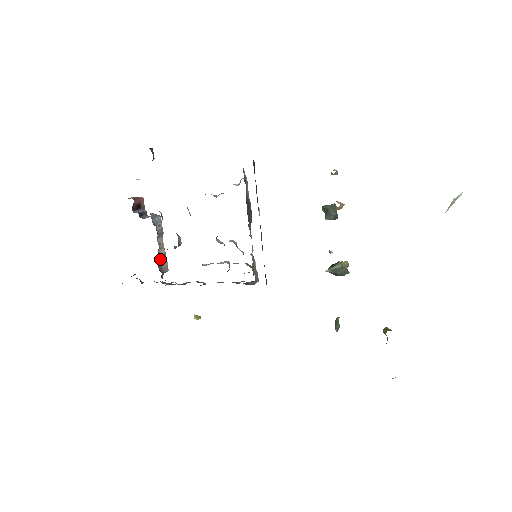
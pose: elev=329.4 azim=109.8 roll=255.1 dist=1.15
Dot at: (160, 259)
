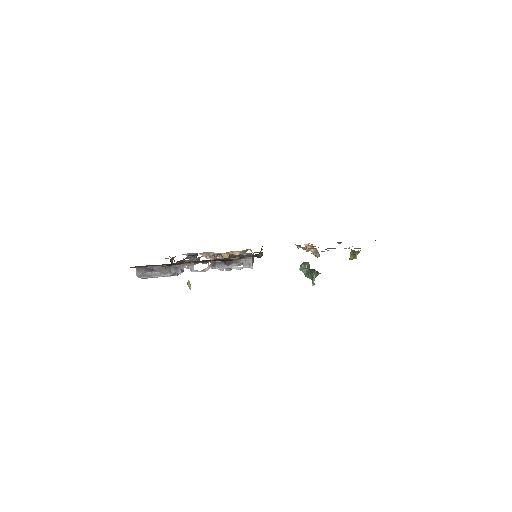
Dot at: occluded
